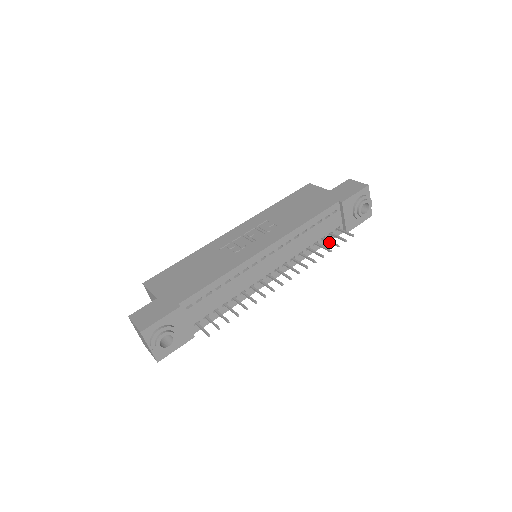
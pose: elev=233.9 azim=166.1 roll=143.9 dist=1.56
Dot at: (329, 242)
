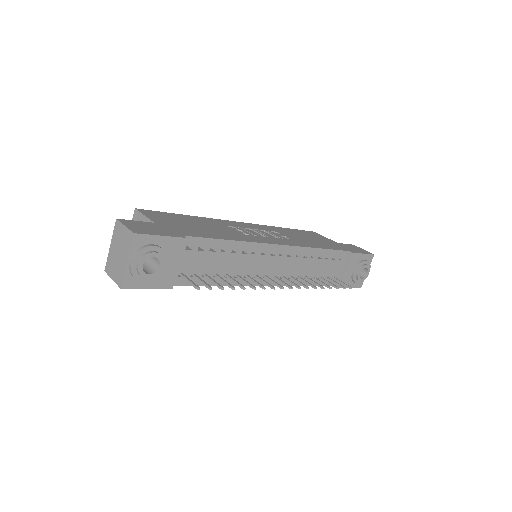
Dot at: (327, 282)
